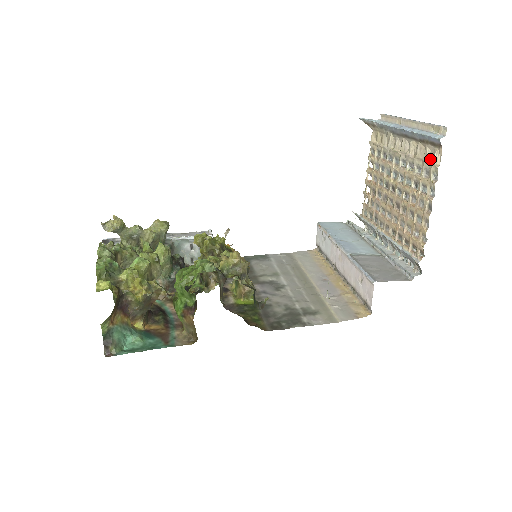
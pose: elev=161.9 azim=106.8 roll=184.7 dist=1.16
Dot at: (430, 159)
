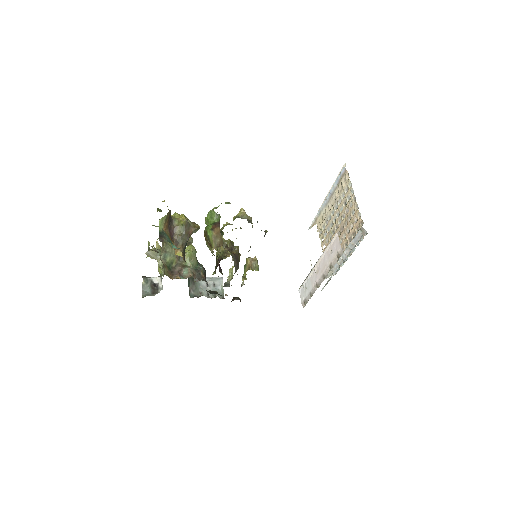
Dot at: (345, 183)
